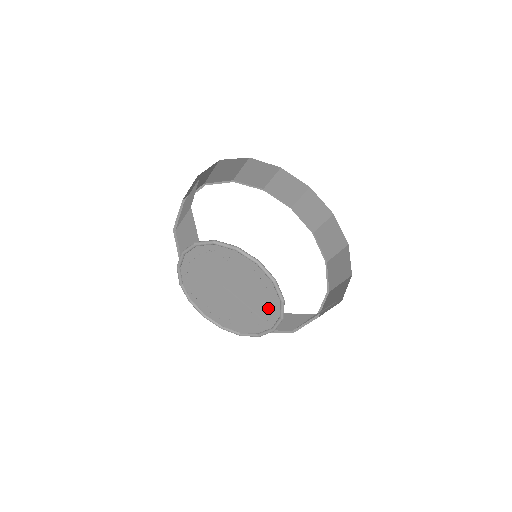
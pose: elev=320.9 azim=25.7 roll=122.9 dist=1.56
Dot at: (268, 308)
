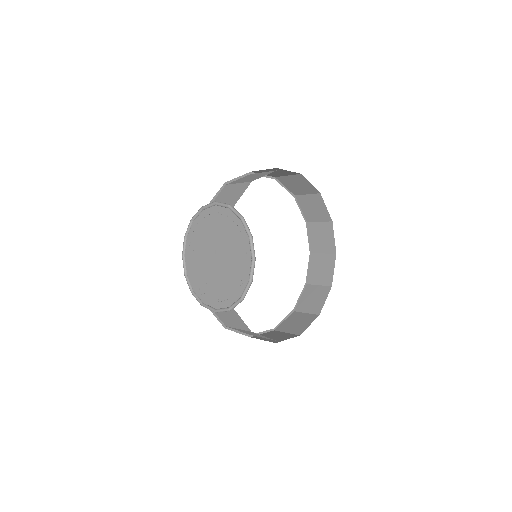
Dot at: (228, 294)
